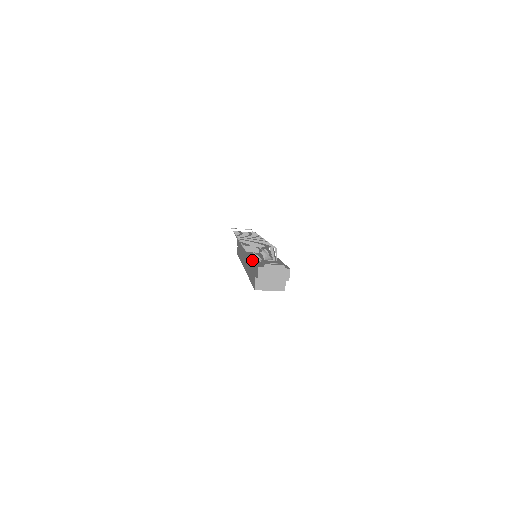
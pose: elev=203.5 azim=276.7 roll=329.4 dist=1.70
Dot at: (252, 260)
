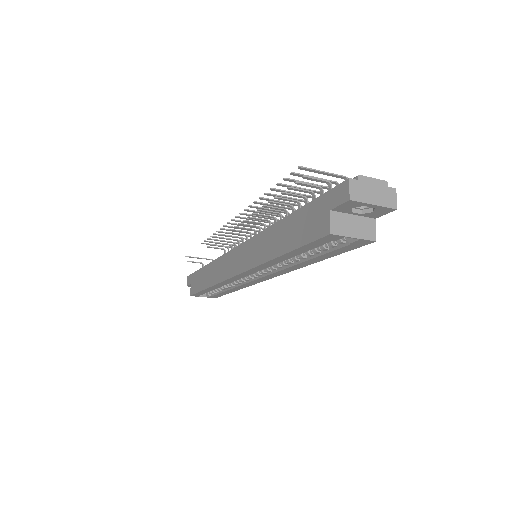
Dot at: (297, 211)
